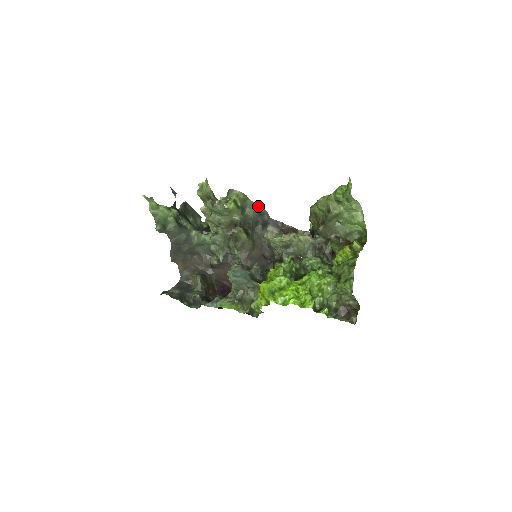
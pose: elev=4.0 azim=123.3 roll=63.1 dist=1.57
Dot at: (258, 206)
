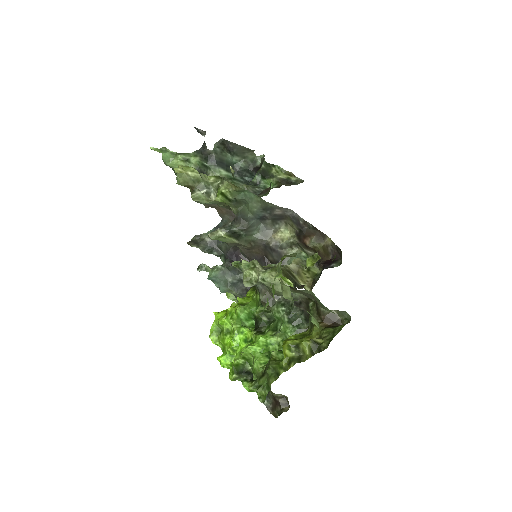
Dot at: (261, 200)
